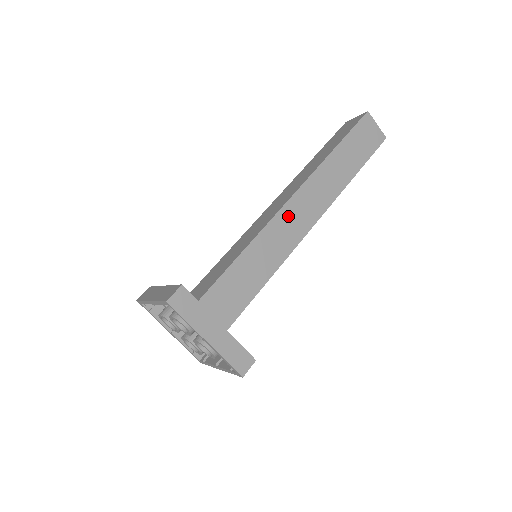
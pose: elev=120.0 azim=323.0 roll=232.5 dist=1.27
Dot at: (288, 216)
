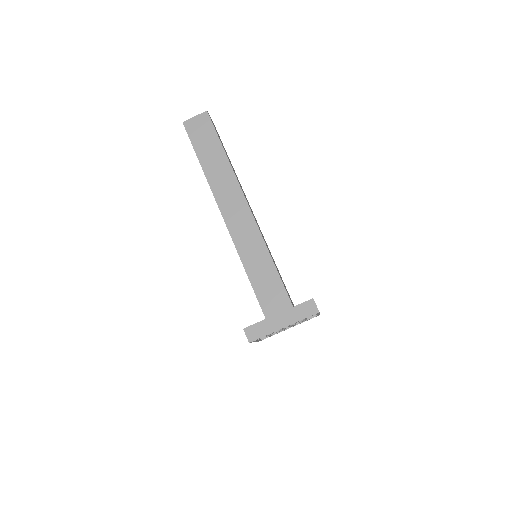
Dot at: occluded
